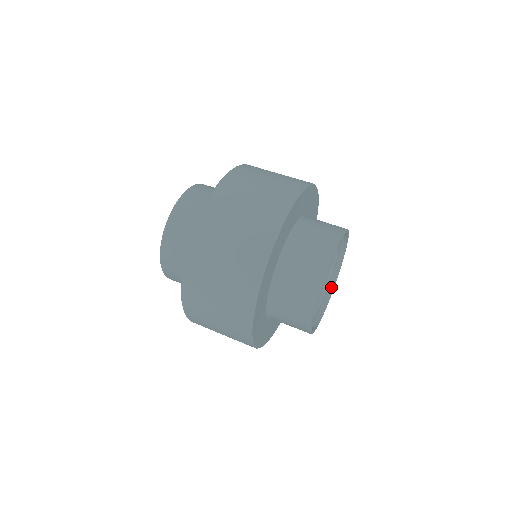
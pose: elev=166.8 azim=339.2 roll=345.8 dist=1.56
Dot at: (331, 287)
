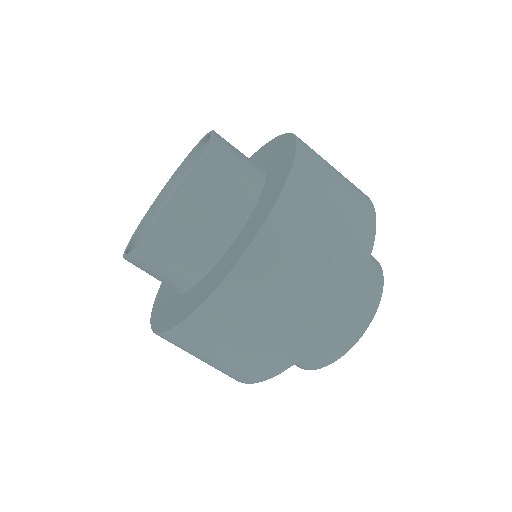
Dot at: occluded
